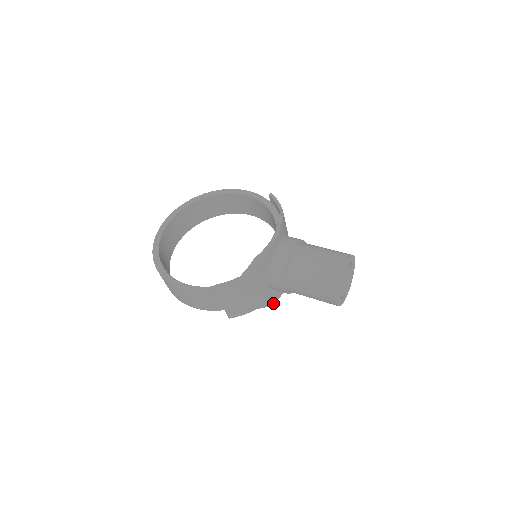
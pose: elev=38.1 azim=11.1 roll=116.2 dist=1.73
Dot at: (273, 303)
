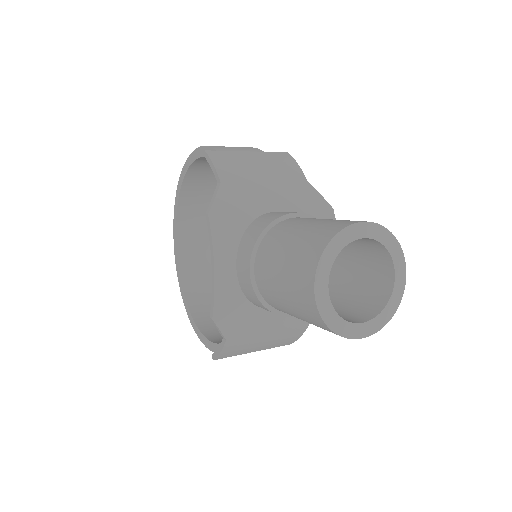
Dot at: occluded
